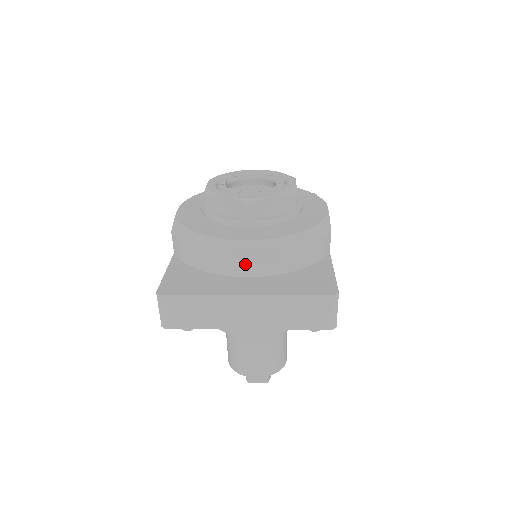
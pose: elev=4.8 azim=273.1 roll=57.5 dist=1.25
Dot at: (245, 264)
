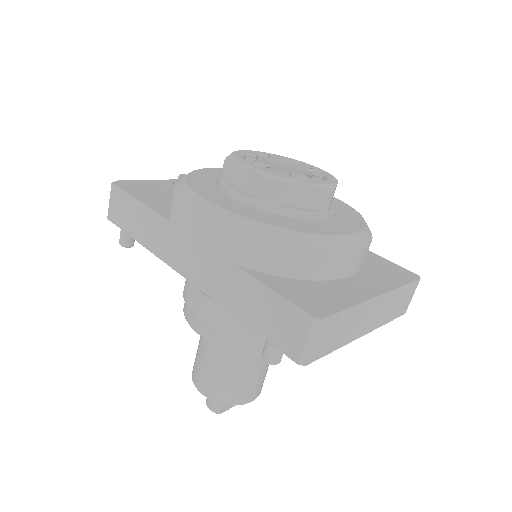
Dot at: (351, 262)
